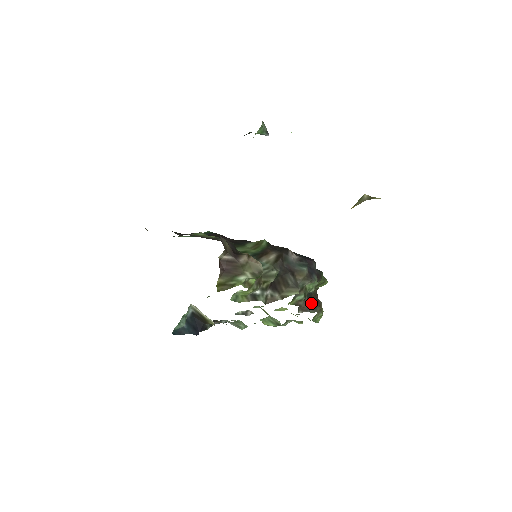
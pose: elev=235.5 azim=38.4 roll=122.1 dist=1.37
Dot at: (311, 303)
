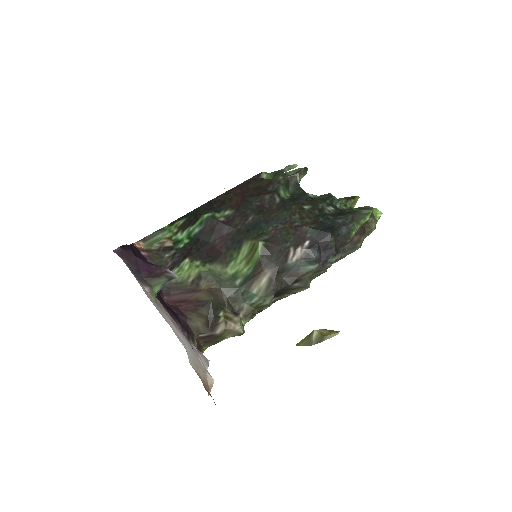
Dot at: (347, 246)
